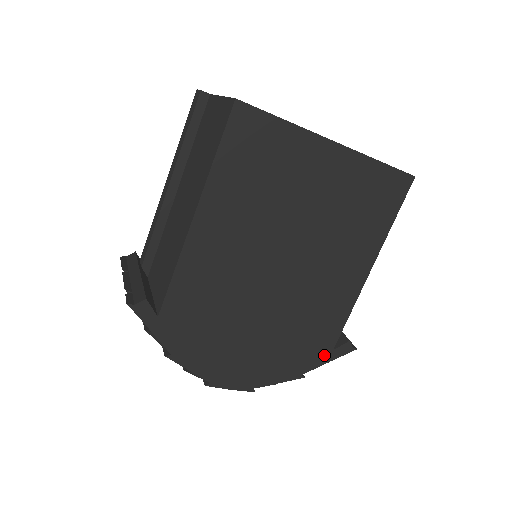
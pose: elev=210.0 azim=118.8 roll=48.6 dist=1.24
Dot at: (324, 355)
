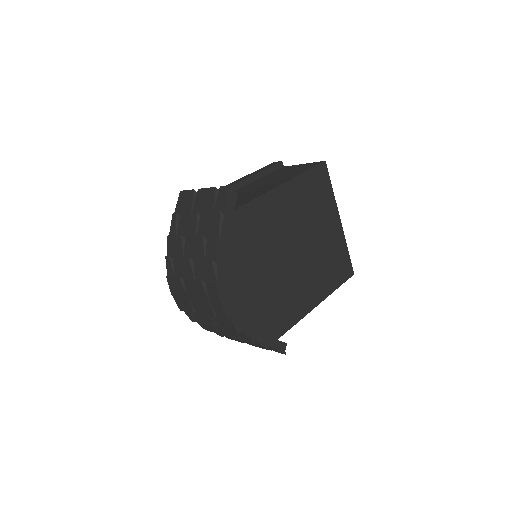
Dot at: (272, 338)
